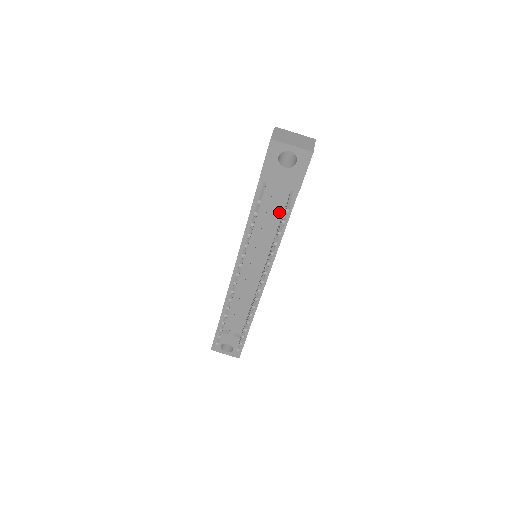
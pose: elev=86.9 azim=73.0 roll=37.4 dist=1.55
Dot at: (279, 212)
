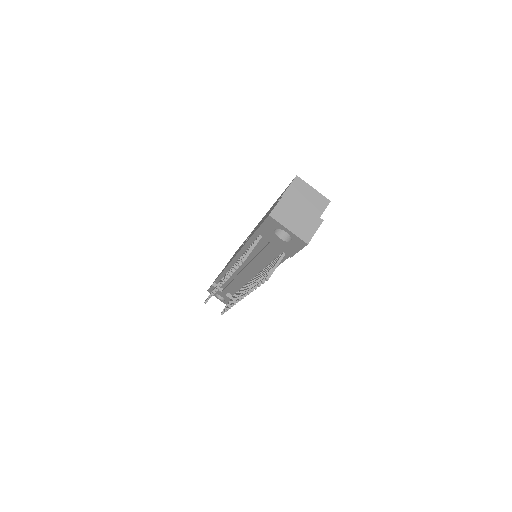
Dot at: (273, 255)
